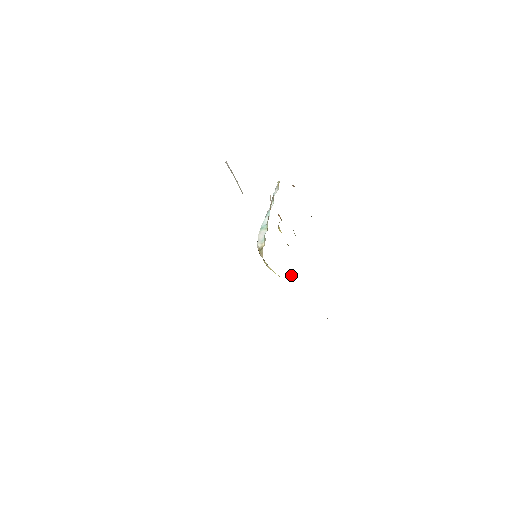
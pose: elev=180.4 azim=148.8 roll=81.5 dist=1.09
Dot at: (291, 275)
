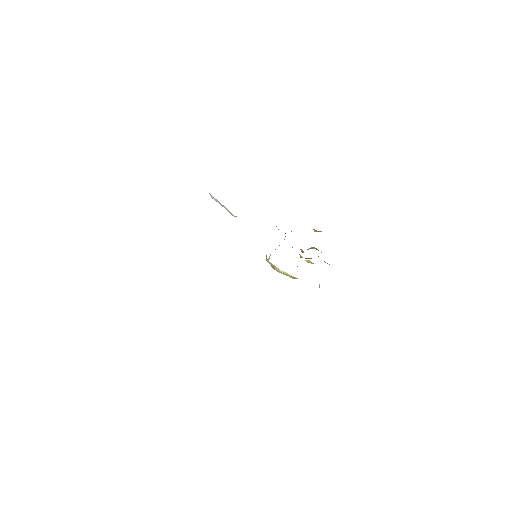
Dot at: occluded
